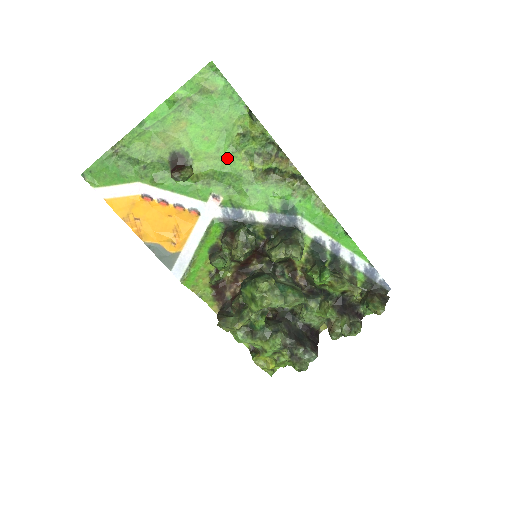
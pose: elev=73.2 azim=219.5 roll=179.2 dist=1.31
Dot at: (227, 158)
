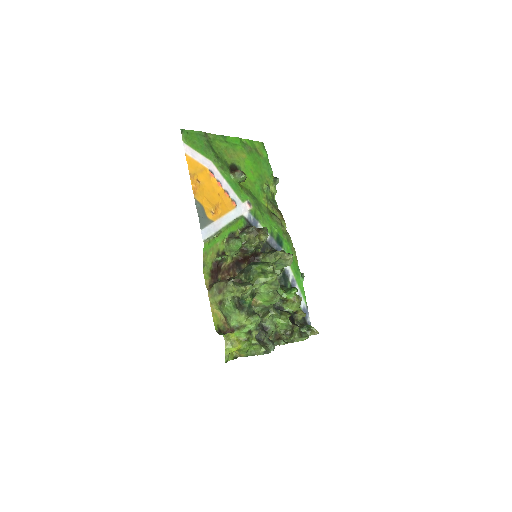
Dot at: (258, 190)
